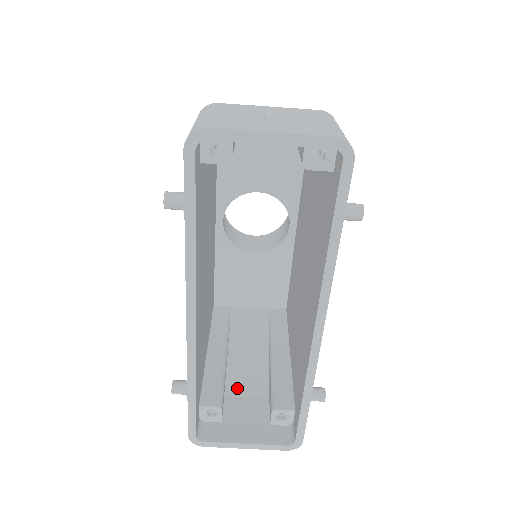
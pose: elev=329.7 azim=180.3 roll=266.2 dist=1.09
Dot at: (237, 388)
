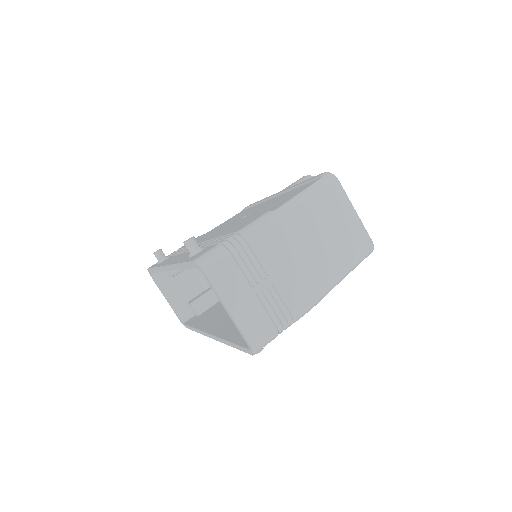
Dot at: (198, 269)
